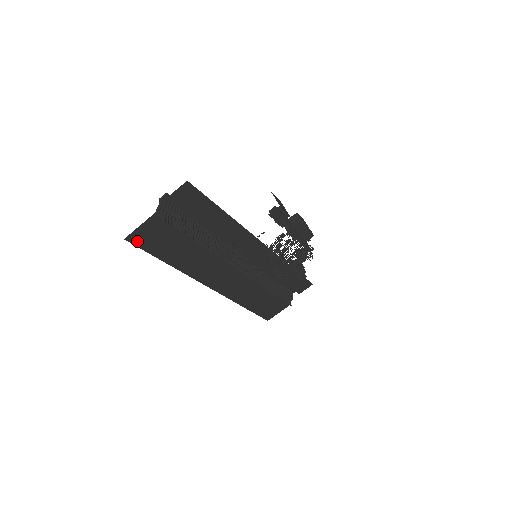
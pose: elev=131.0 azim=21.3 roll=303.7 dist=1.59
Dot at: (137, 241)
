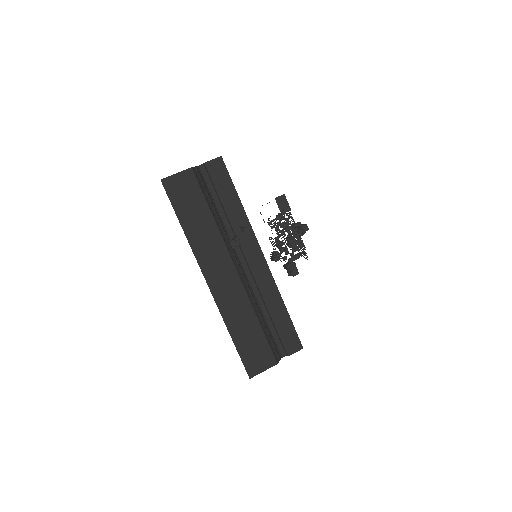
Dot at: (169, 188)
